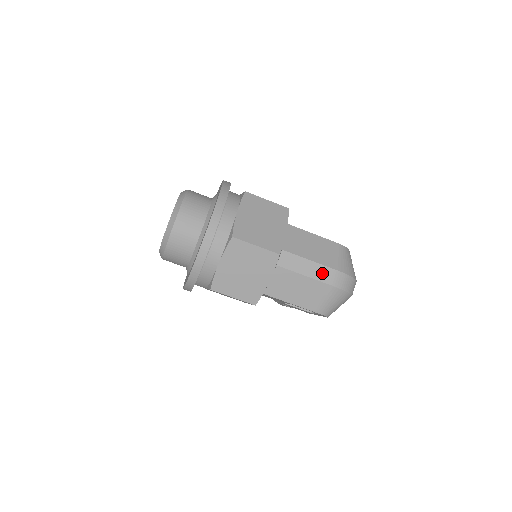
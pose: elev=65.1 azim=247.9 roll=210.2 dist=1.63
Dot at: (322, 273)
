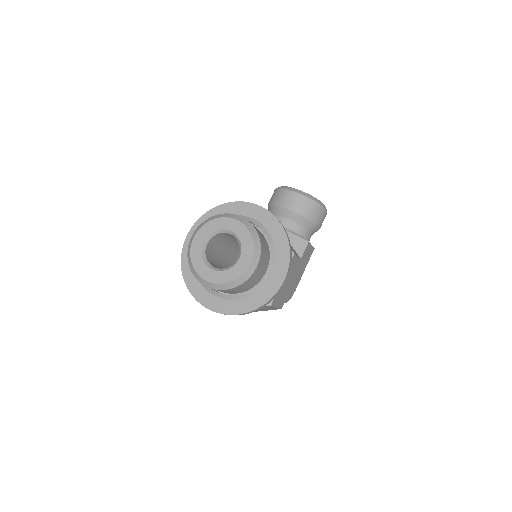
Dot at: occluded
